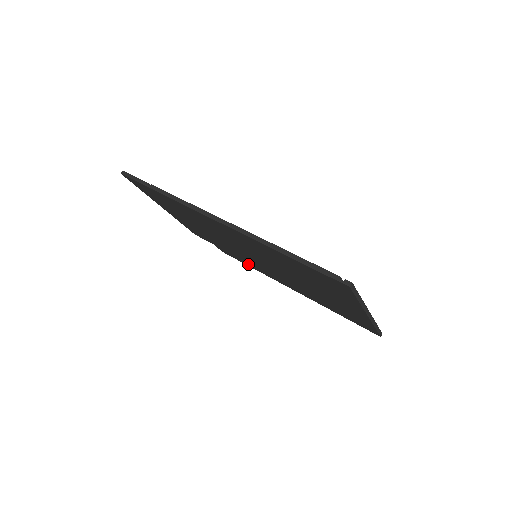
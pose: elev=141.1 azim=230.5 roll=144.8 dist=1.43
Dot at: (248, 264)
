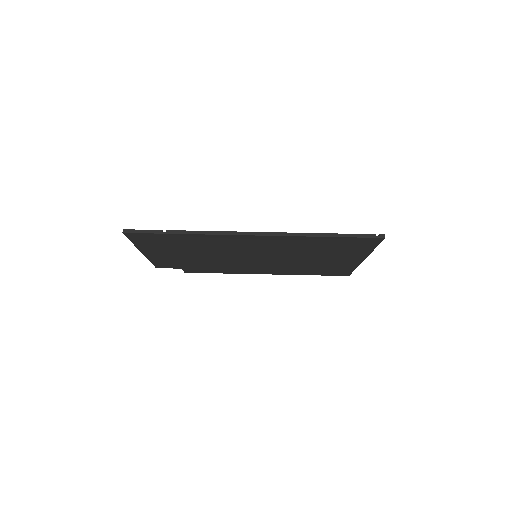
Dot at: (220, 271)
